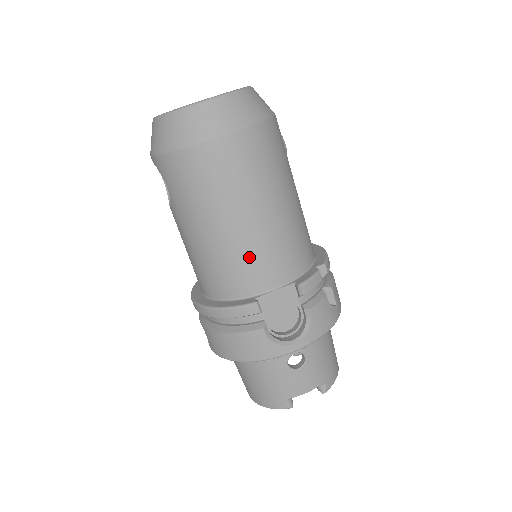
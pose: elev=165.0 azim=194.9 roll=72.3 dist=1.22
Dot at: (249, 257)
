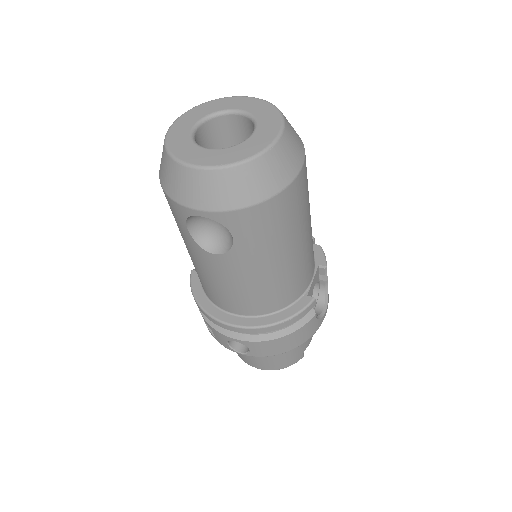
Dot at: (304, 266)
